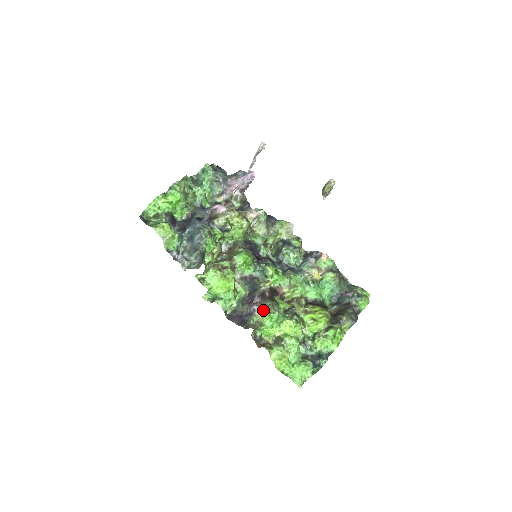
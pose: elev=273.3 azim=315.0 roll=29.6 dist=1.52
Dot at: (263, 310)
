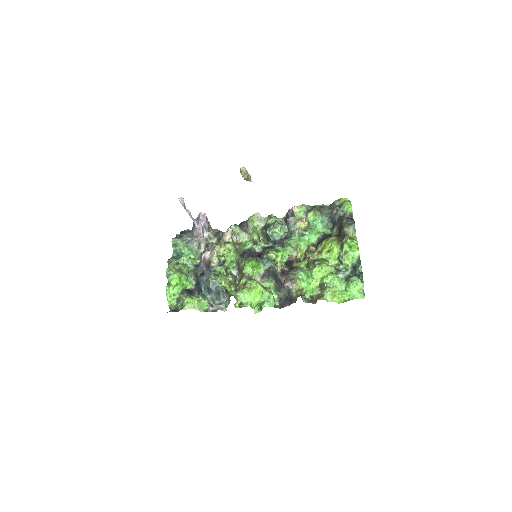
Dot at: (292, 281)
